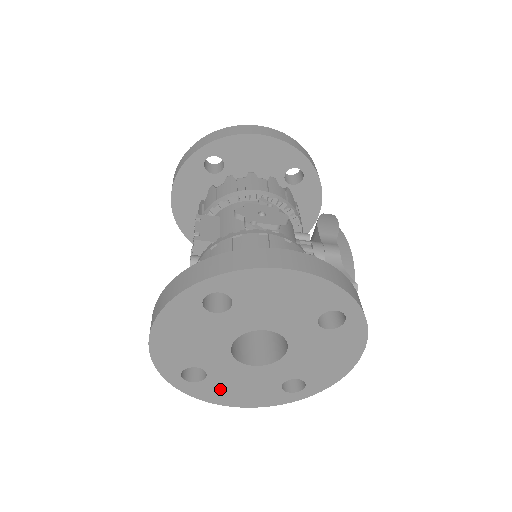
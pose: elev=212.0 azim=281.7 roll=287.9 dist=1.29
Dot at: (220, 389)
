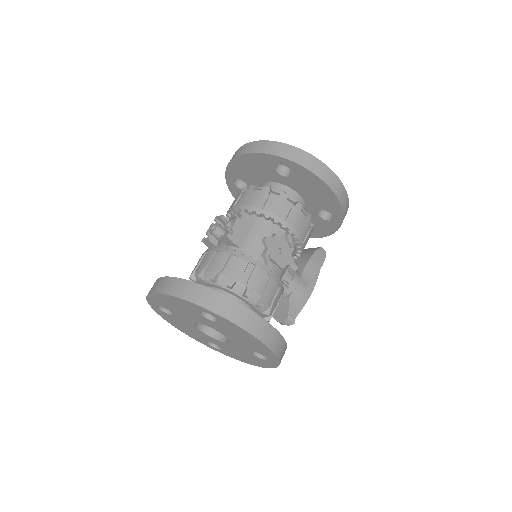
Dot at: (173, 320)
